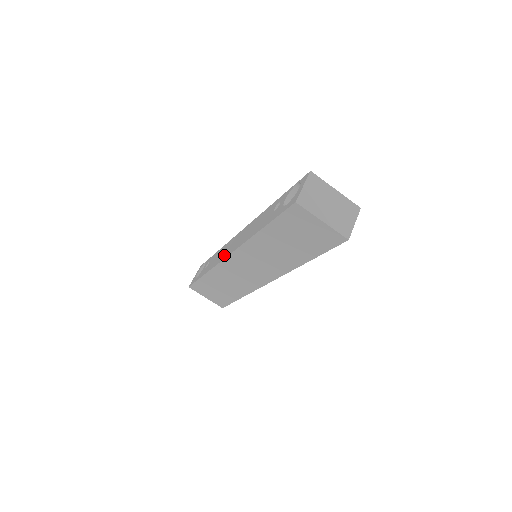
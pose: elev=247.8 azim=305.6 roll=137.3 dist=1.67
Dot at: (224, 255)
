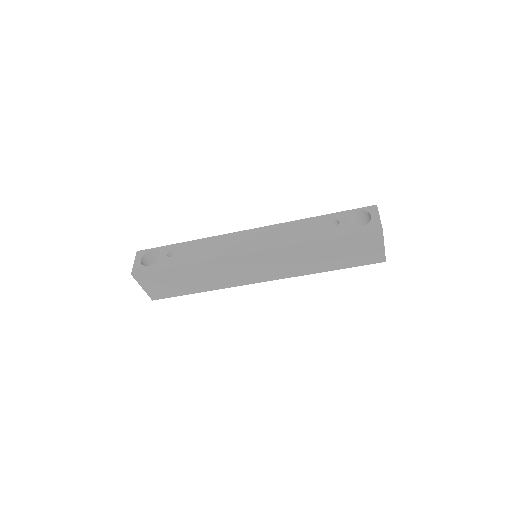
Dot at: (232, 250)
